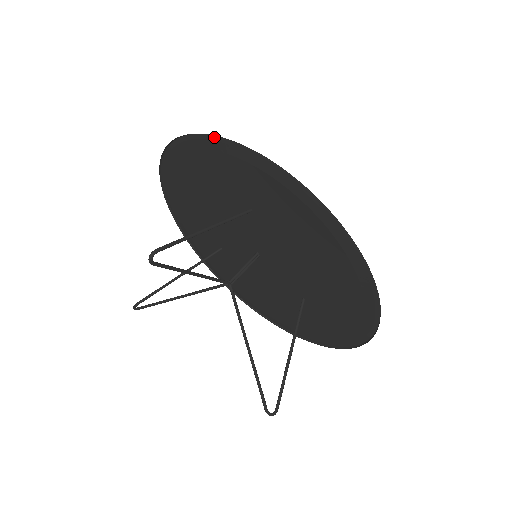
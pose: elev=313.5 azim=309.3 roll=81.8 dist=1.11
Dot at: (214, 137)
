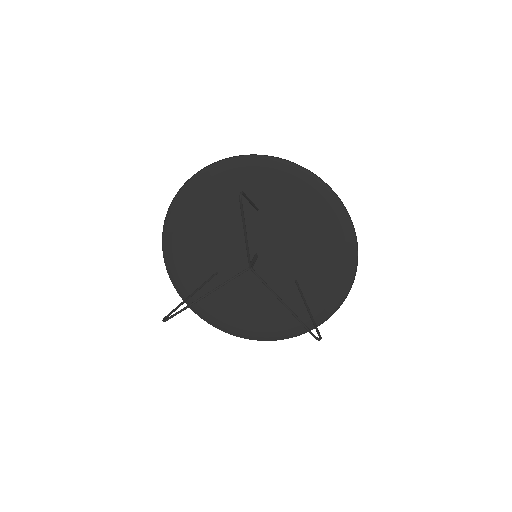
Dot at: (234, 158)
